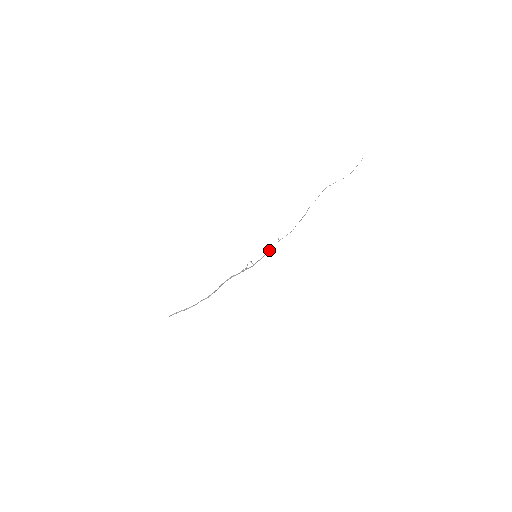
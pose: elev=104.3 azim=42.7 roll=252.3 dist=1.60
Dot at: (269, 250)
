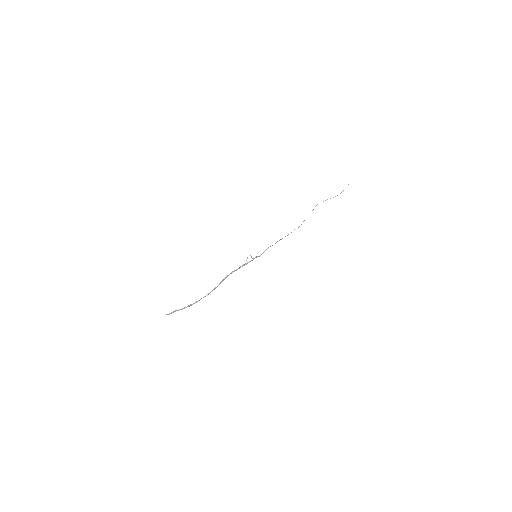
Dot at: (268, 247)
